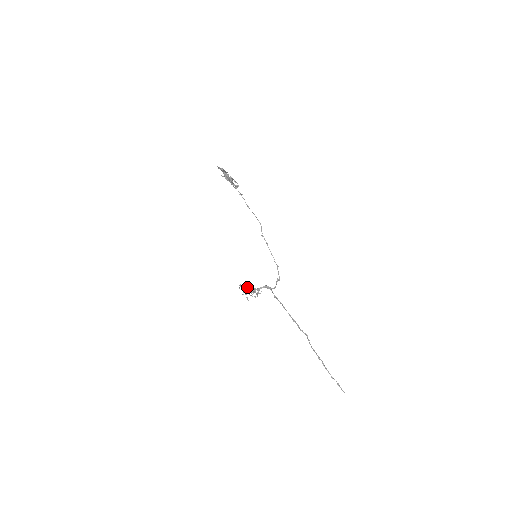
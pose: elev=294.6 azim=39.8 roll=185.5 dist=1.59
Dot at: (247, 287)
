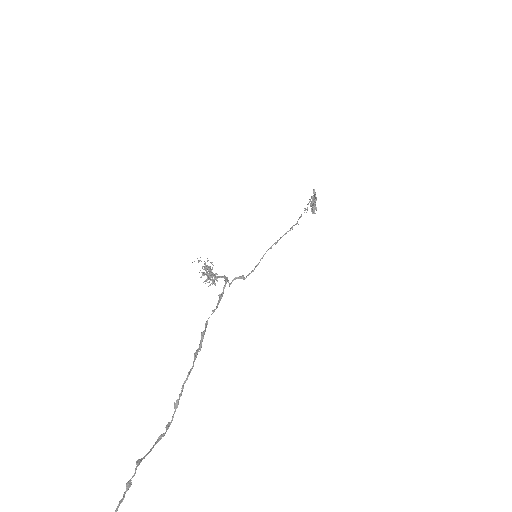
Dot at: occluded
